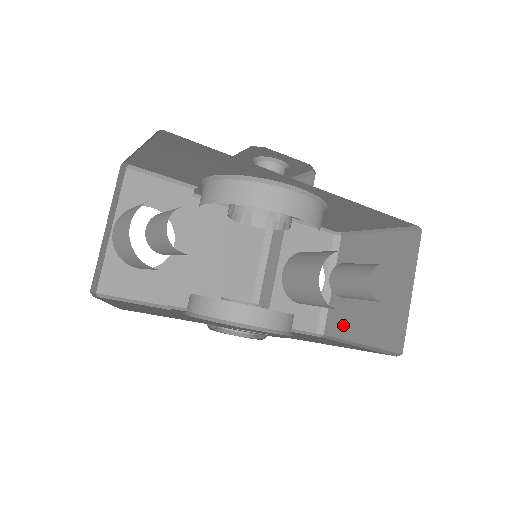
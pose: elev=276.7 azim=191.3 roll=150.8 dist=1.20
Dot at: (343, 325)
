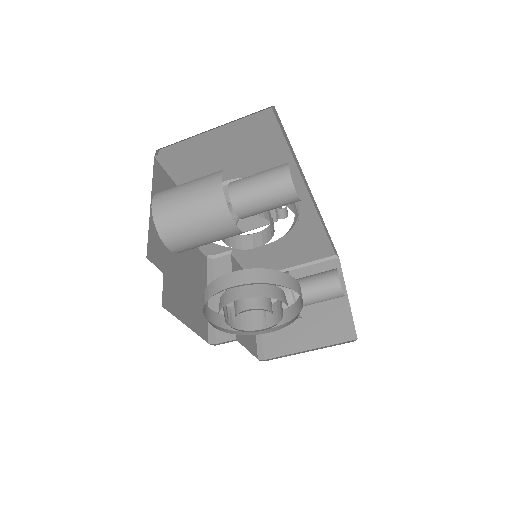
Dot at: (286, 343)
